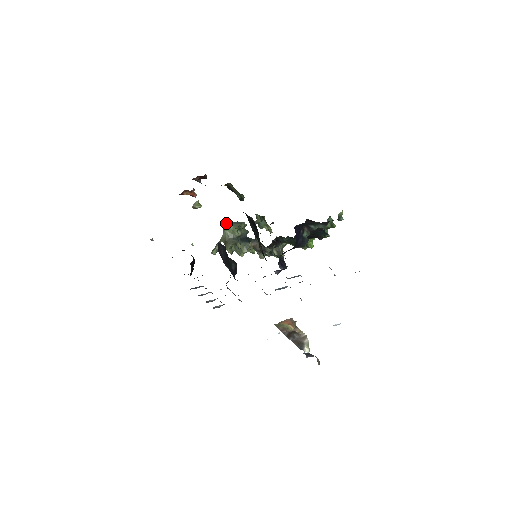
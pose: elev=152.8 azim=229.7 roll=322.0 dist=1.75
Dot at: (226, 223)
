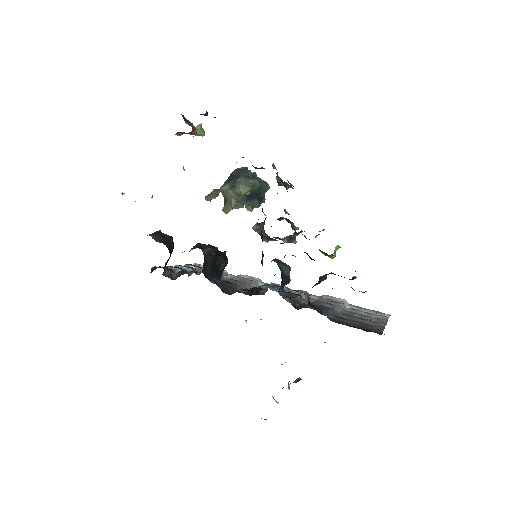
Dot at: (231, 182)
